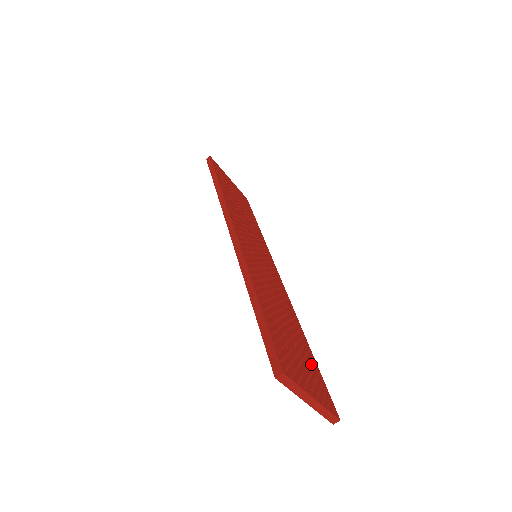
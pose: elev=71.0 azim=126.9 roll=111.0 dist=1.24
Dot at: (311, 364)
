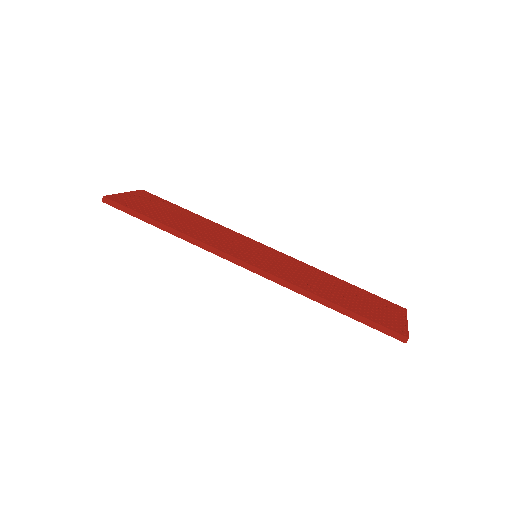
Dot at: (367, 296)
